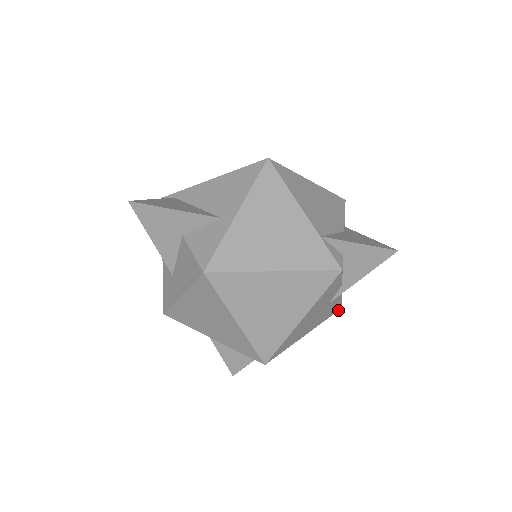
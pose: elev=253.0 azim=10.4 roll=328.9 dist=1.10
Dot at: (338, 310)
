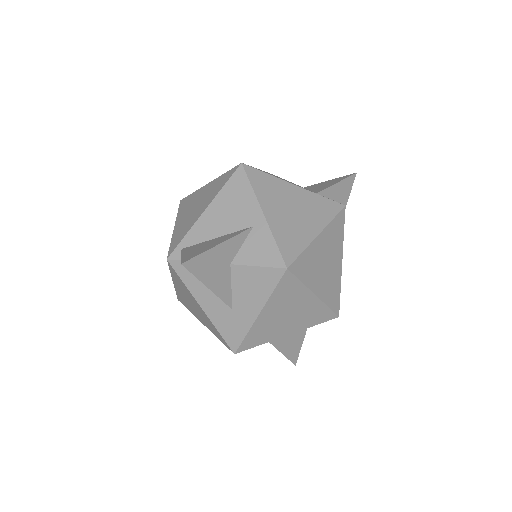
Dot at: occluded
